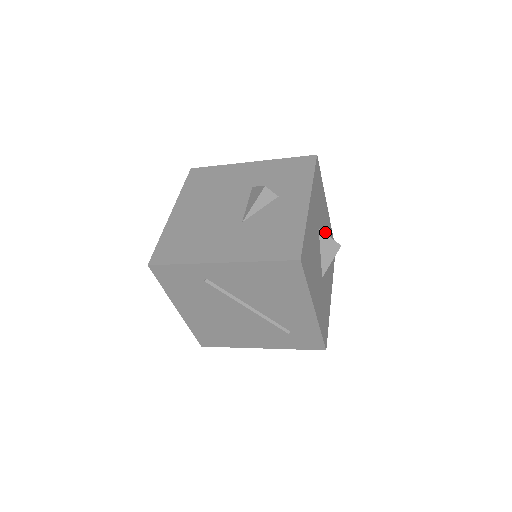
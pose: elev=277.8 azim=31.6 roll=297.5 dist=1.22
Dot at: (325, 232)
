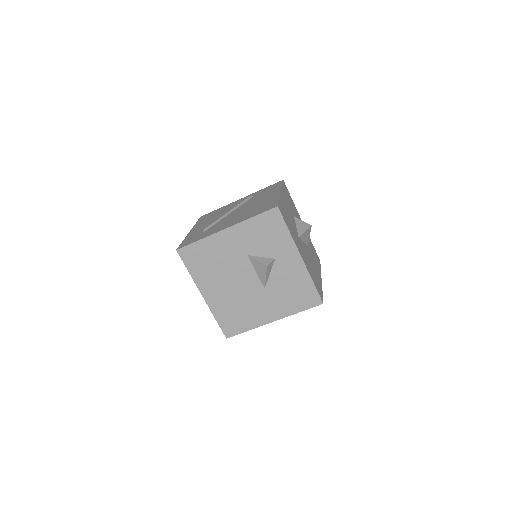
Dot at: (291, 214)
